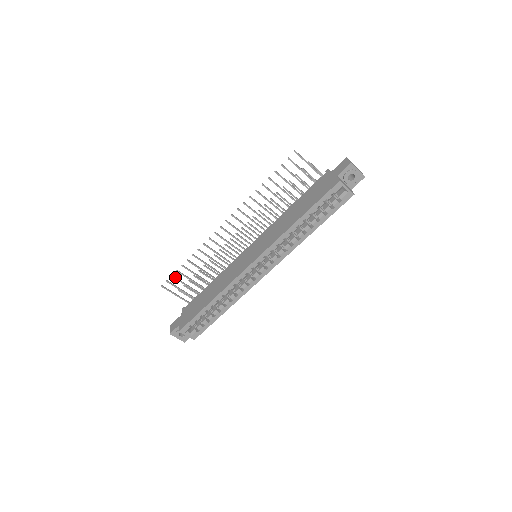
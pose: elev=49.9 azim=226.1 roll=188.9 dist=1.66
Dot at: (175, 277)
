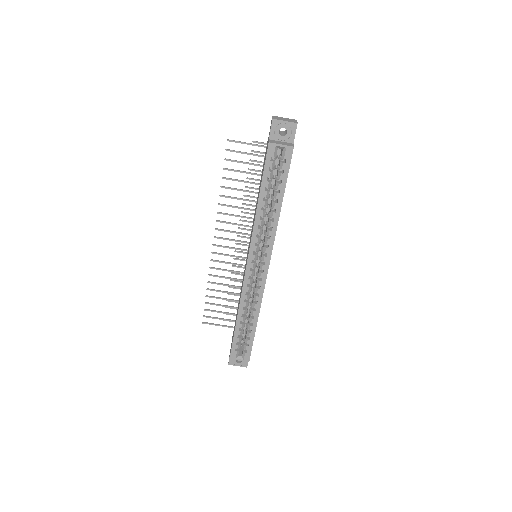
Dot at: (208, 309)
